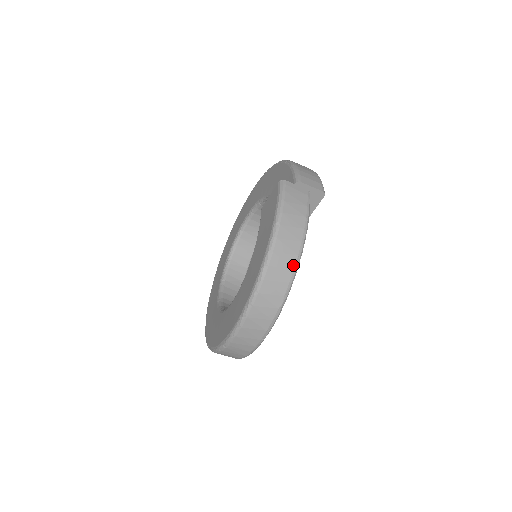
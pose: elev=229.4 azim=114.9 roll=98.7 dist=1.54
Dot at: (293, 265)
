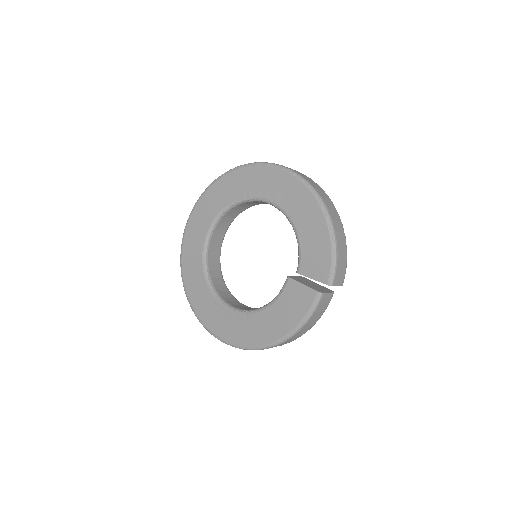
Dot at: (291, 341)
